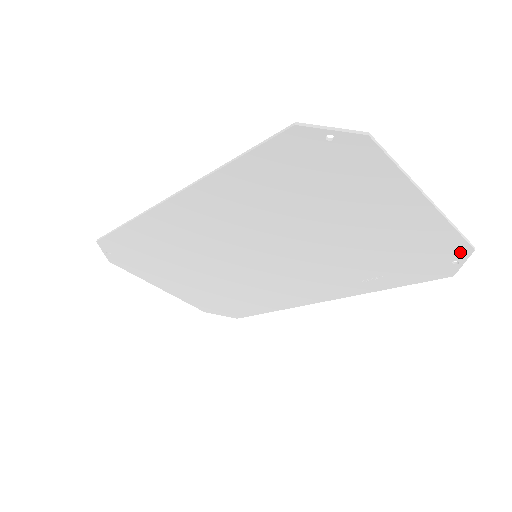
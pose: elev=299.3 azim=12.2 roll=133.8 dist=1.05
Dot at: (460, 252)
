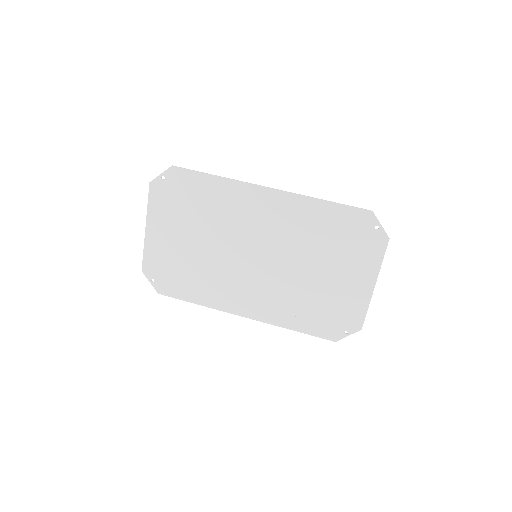
Dot at: (355, 327)
